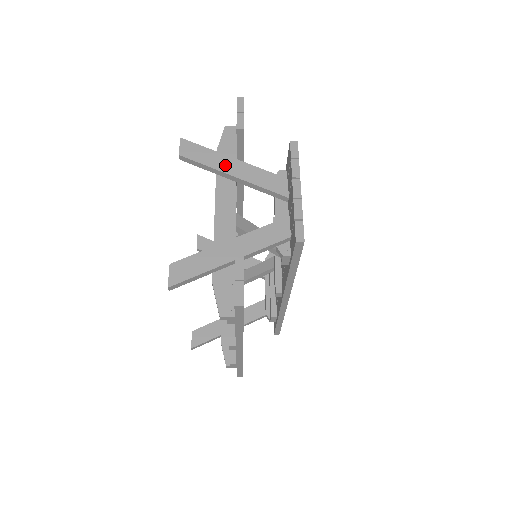
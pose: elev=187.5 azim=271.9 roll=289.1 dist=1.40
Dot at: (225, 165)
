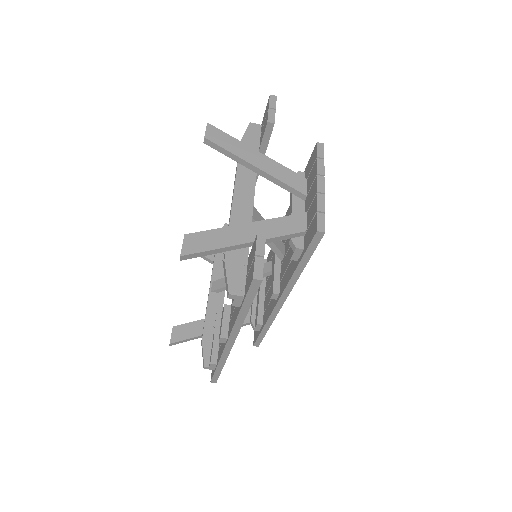
Dot at: (248, 155)
